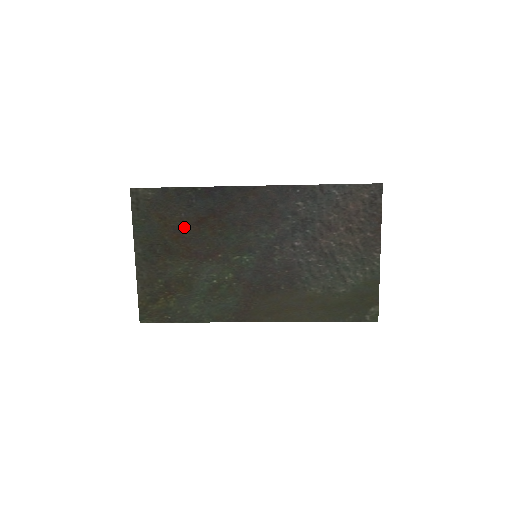
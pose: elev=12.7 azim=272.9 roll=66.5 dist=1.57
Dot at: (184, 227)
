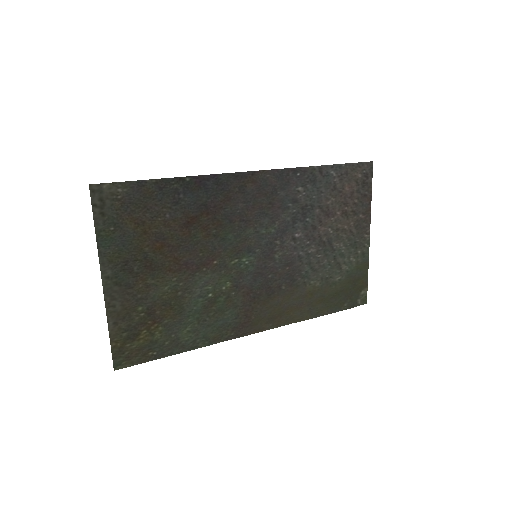
Dot at: (170, 232)
